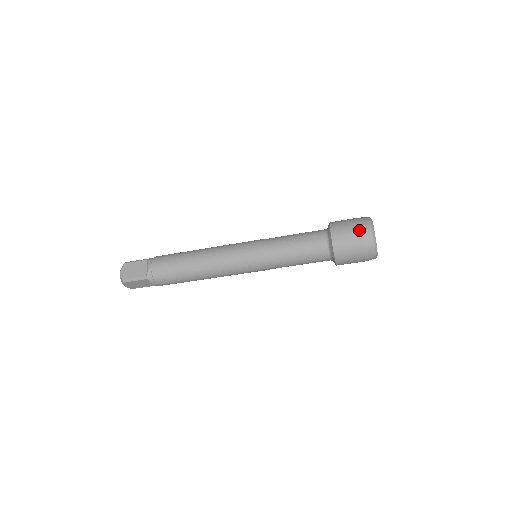
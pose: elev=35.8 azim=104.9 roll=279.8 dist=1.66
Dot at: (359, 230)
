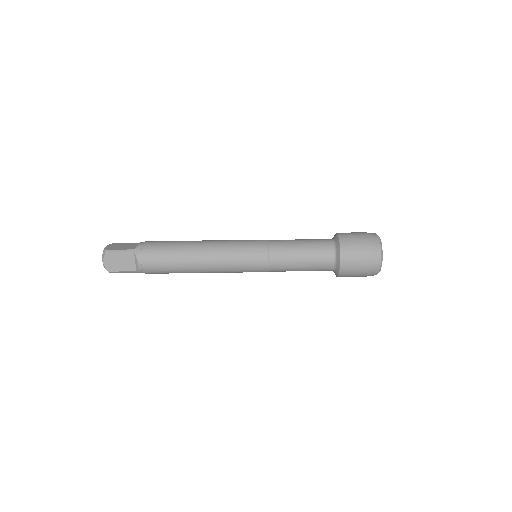
Dot at: (368, 263)
